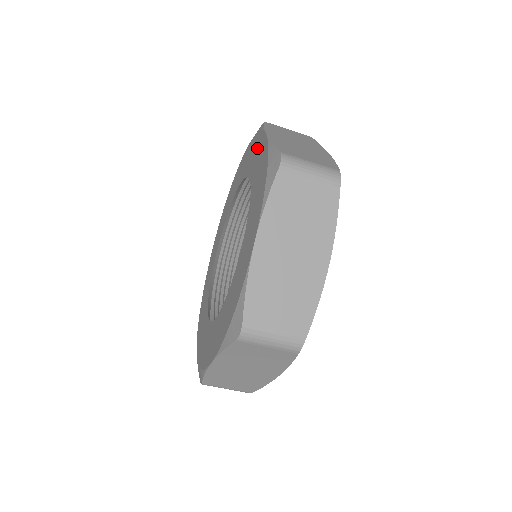
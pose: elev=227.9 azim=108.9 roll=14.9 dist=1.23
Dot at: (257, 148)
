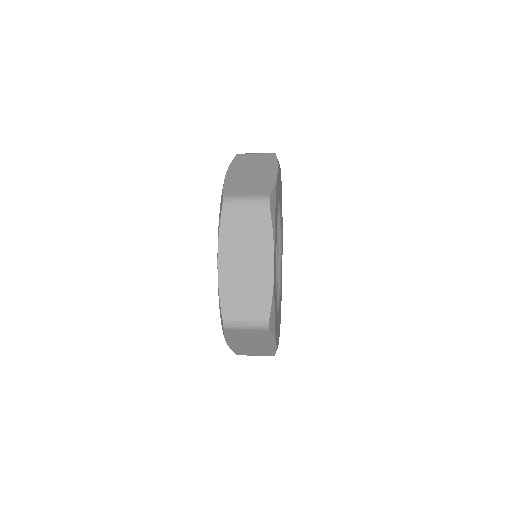
Dot at: occluded
